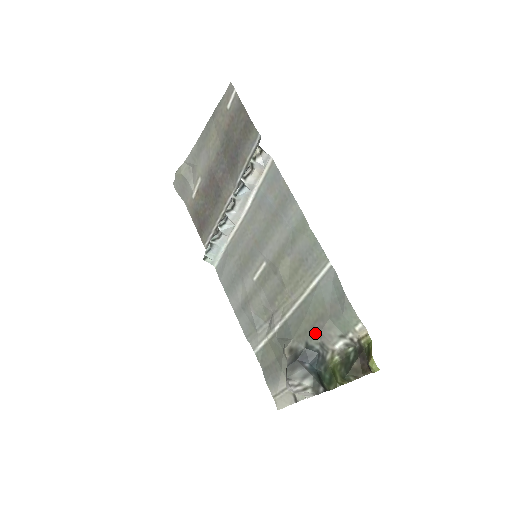
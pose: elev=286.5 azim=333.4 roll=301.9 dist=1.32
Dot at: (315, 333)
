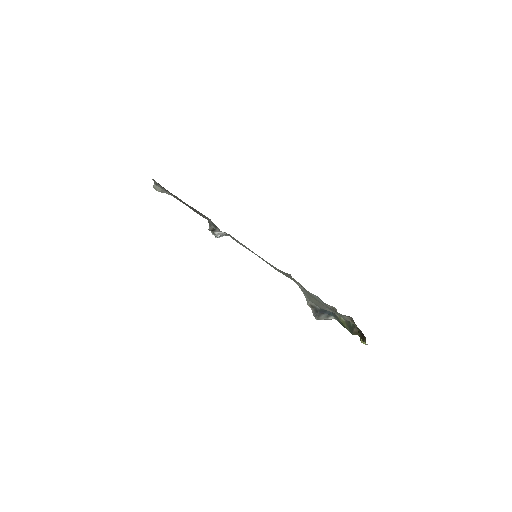
Dot at: (322, 308)
